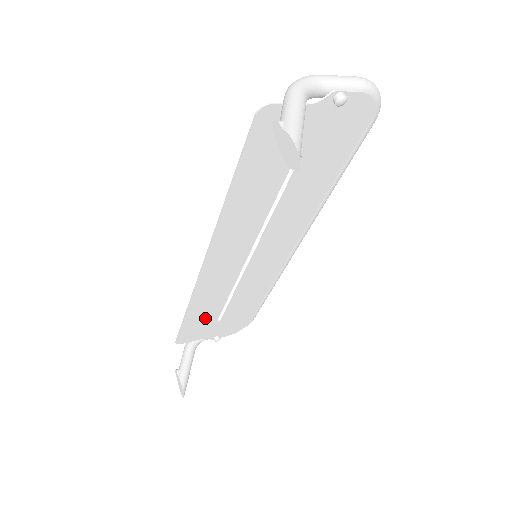
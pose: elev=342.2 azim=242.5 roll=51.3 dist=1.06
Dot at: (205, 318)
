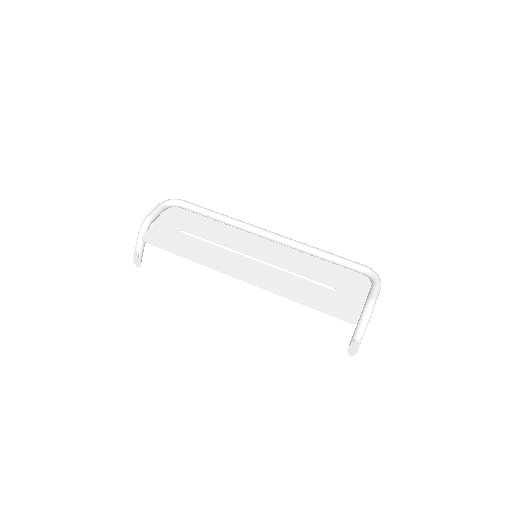
Dot at: (181, 242)
